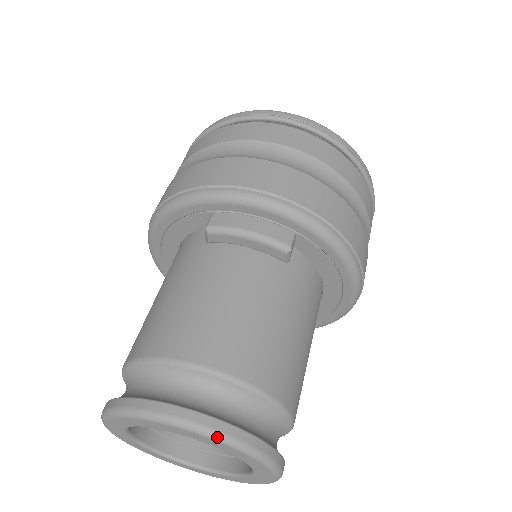
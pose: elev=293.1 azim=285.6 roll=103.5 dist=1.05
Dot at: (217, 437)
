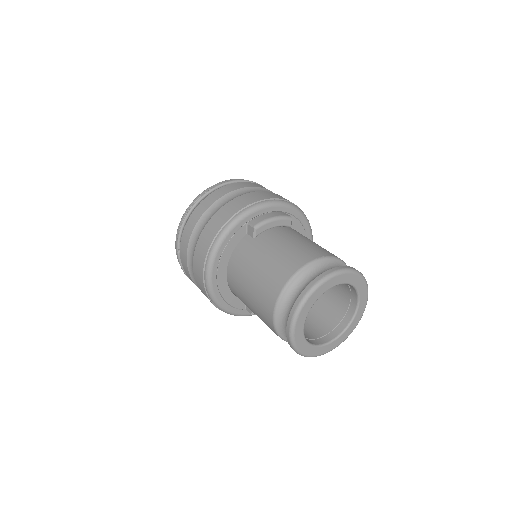
Dot at: (350, 270)
